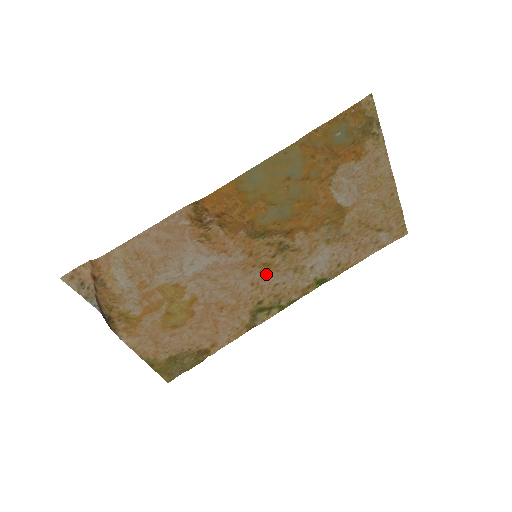
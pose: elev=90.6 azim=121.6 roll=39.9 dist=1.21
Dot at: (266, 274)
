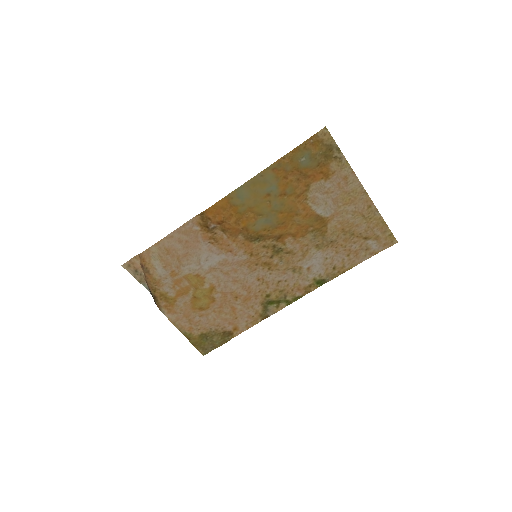
Dot at: (269, 272)
